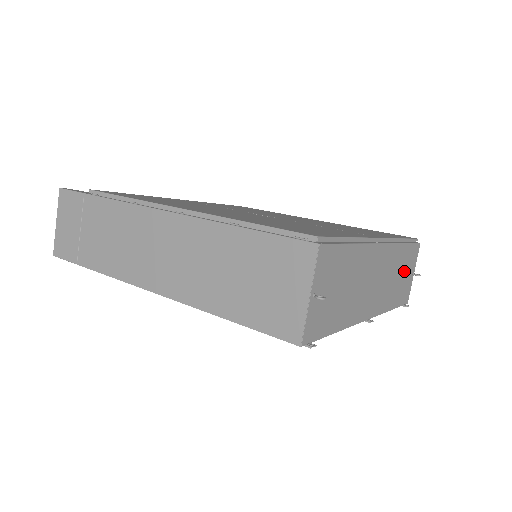
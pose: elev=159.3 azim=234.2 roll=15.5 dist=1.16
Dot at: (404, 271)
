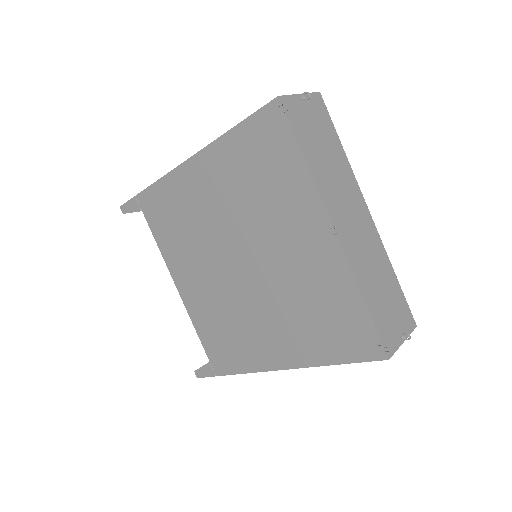
Dot at: (389, 301)
